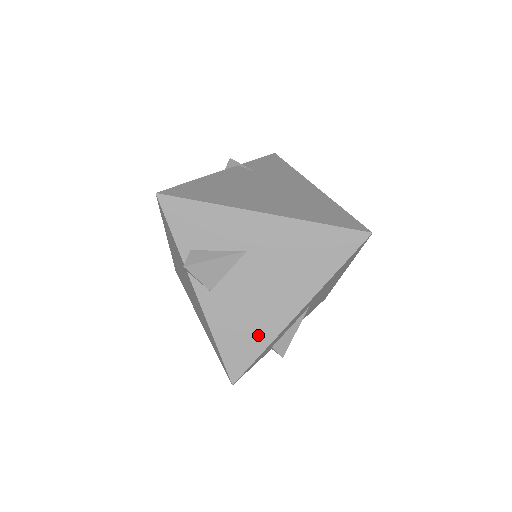
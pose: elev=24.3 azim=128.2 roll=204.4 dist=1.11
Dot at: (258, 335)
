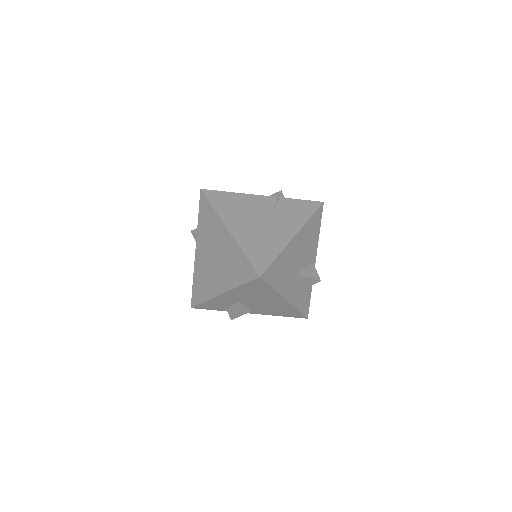
Dot at: (288, 309)
